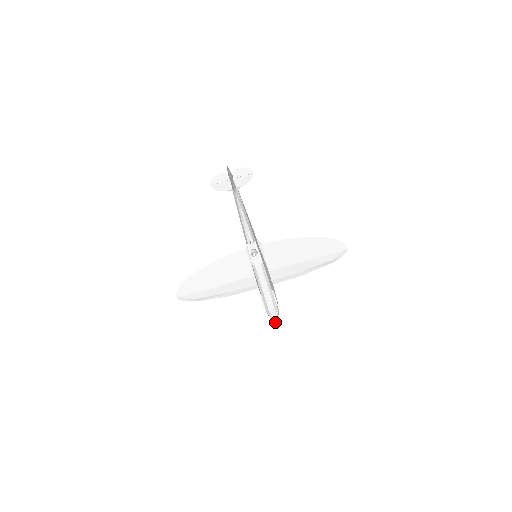
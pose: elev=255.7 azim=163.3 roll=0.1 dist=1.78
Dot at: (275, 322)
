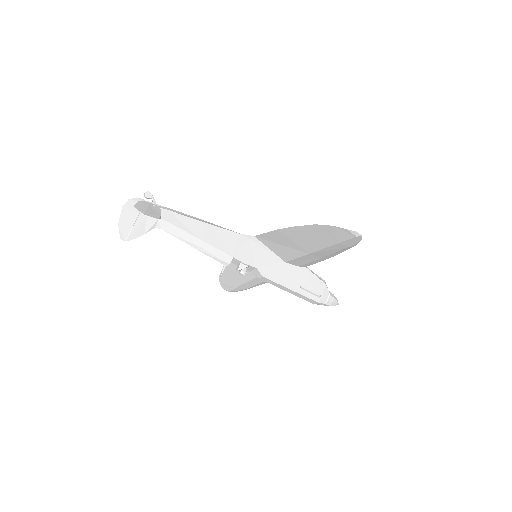
Dot at: occluded
